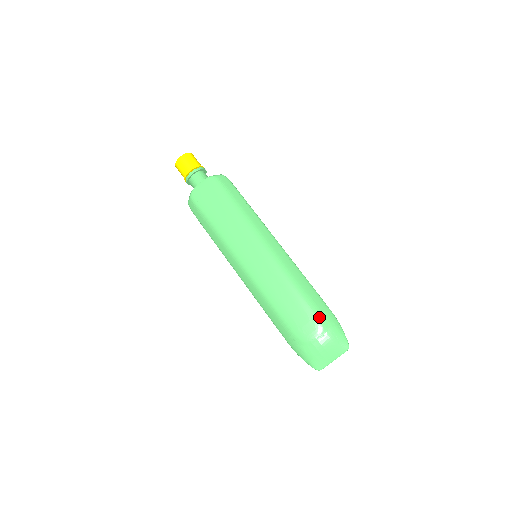
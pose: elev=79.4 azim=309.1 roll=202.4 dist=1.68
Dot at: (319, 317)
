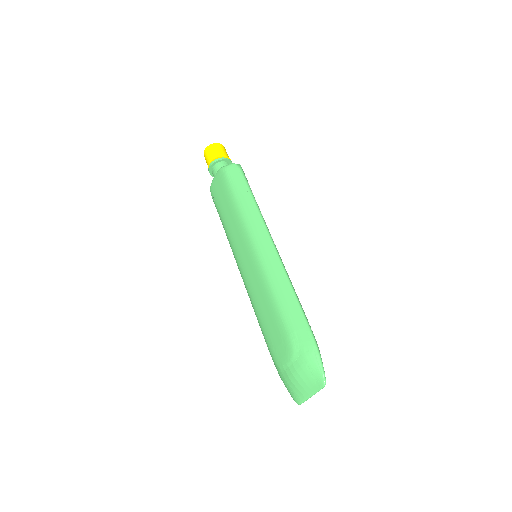
Dot at: (290, 338)
